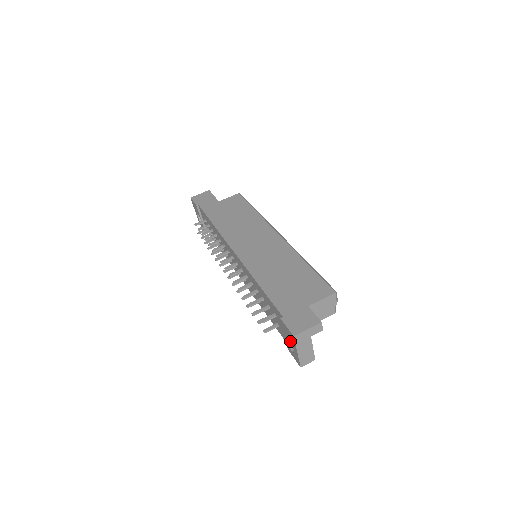
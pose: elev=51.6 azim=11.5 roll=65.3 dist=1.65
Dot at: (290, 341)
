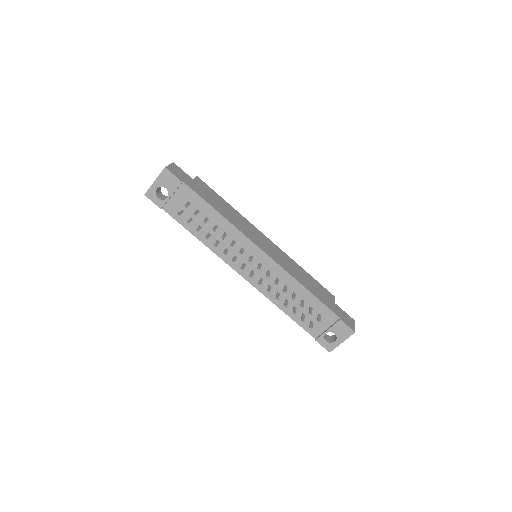
Dot at: (337, 335)
